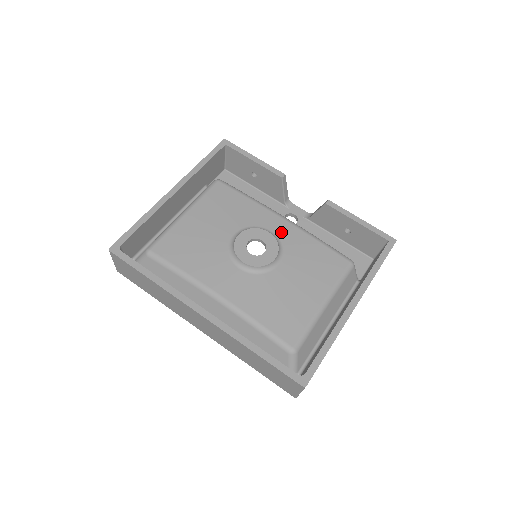
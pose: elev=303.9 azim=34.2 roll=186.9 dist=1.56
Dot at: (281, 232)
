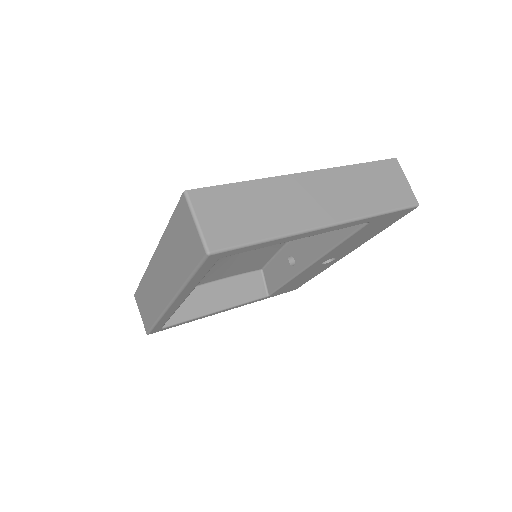
Dot at: occluded
